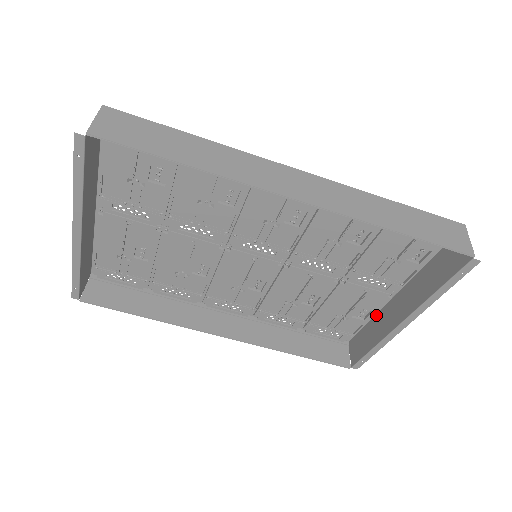
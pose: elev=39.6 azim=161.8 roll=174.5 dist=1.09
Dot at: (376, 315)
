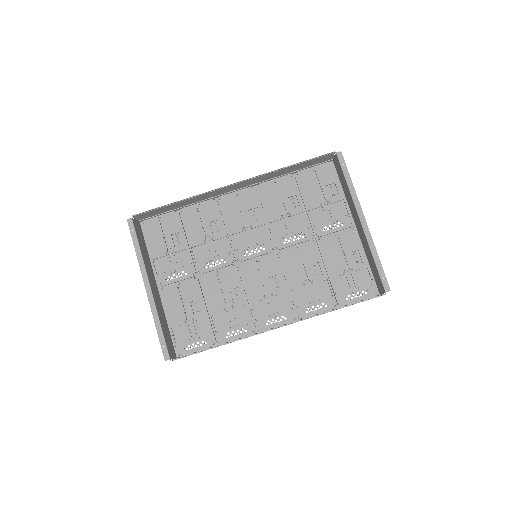
Dot at: (365, 253)
